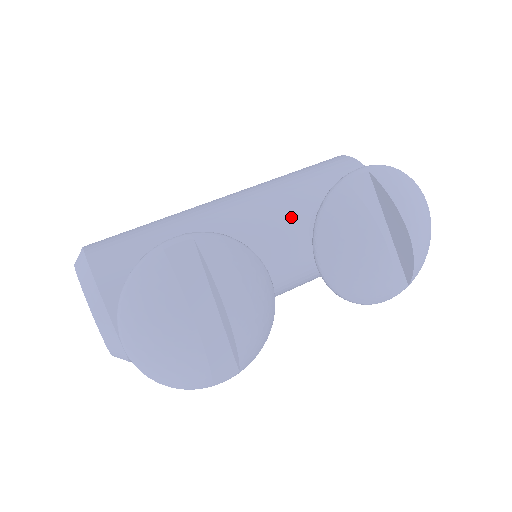
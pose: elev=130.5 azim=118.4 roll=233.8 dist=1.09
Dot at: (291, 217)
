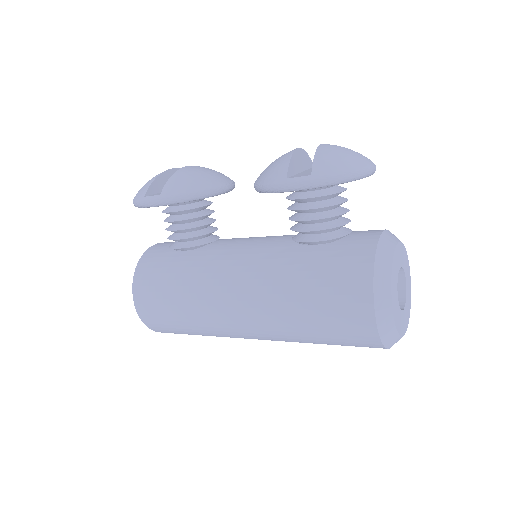
Dot at: occluded
